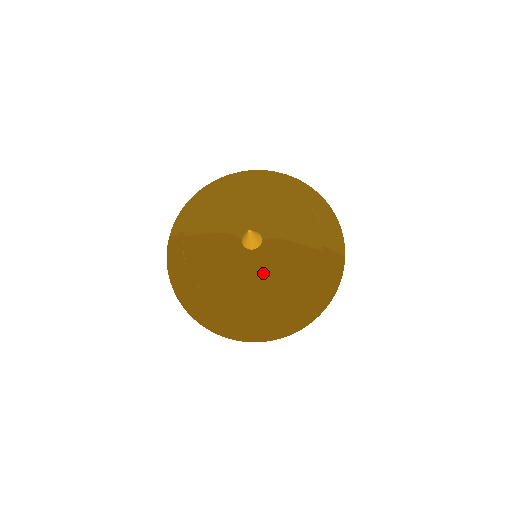
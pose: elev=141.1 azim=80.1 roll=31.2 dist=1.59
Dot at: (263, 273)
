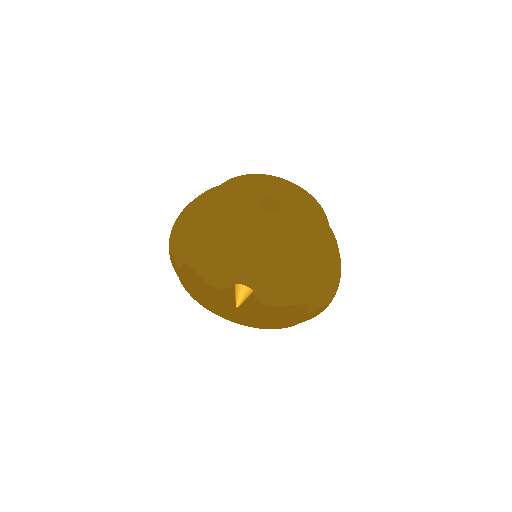
Dot at: (252, 316)
